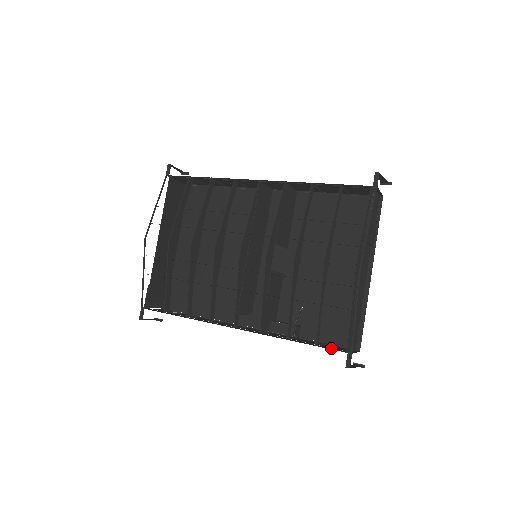
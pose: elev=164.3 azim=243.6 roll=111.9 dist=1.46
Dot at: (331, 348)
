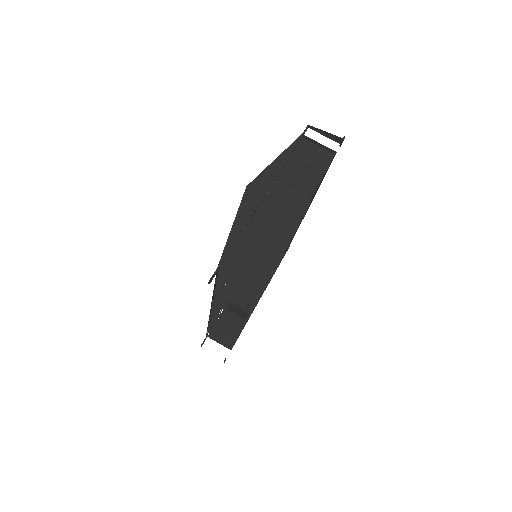
Dot at: occluded
